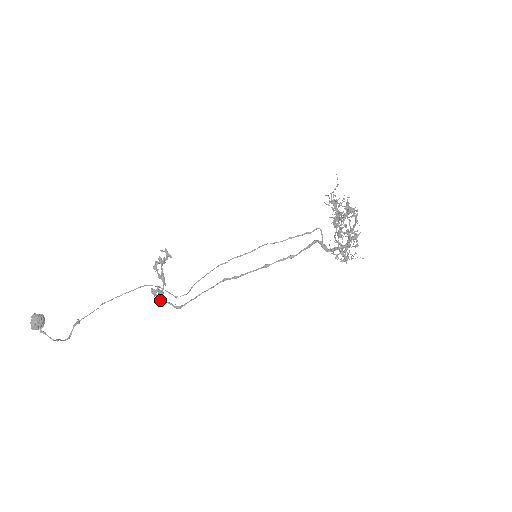
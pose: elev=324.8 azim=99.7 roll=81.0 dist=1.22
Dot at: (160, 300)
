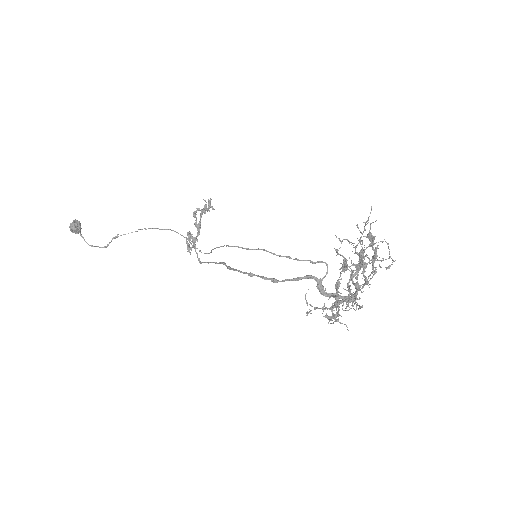
Dot at: (187, 247)
